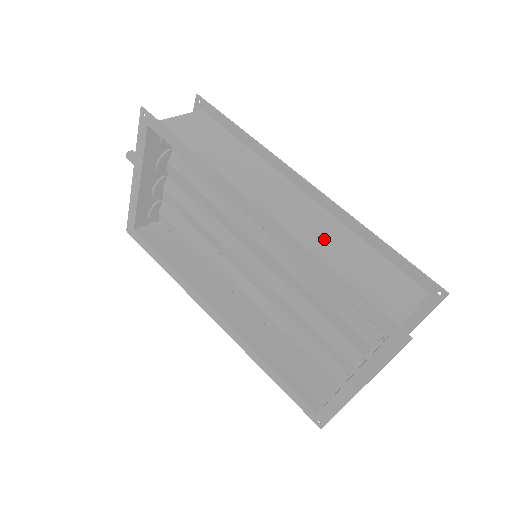
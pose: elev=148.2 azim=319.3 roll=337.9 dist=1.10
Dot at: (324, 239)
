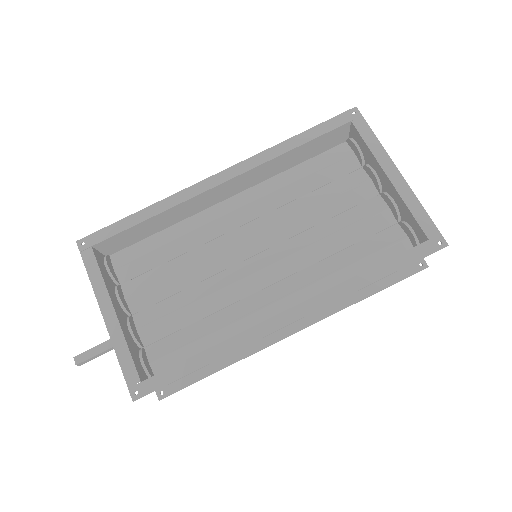
Dot at: (271, 177)
